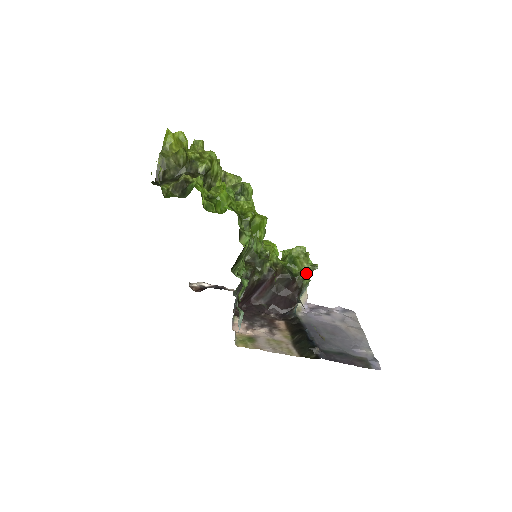
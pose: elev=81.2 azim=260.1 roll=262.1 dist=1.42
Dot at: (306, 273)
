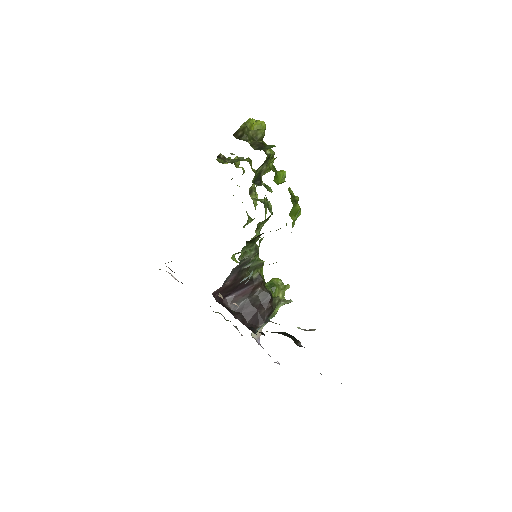
Dot at: (280, 301)
